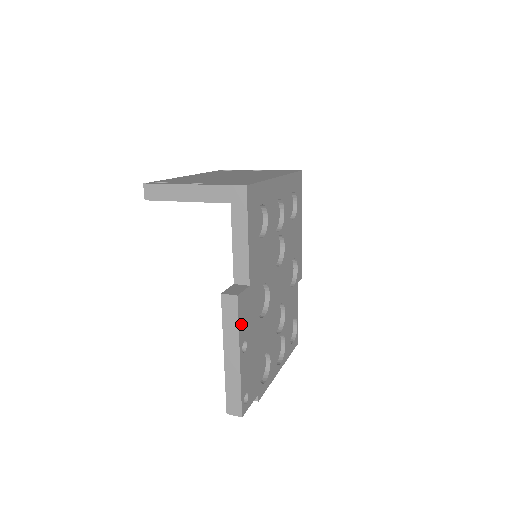
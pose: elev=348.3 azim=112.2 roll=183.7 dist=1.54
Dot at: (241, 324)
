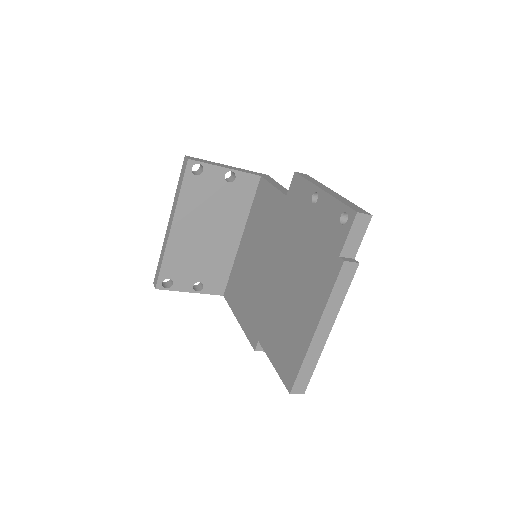
Dot at: occluded
